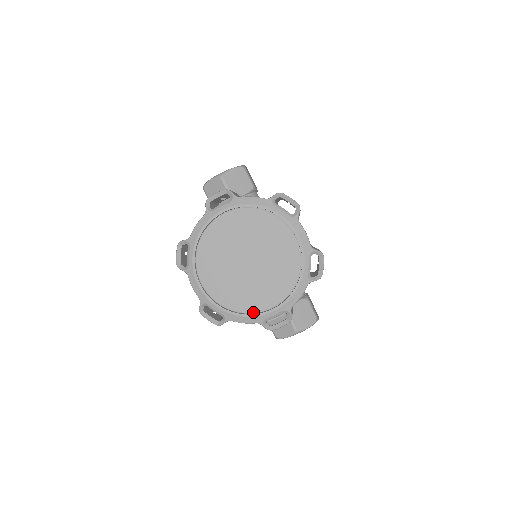
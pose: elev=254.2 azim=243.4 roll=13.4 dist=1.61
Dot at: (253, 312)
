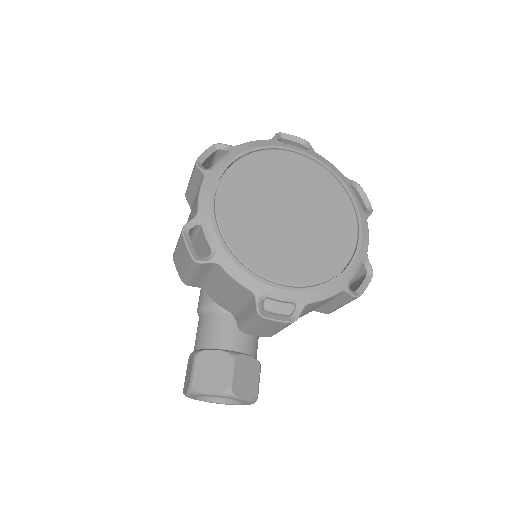
Dot at: (259, 272)
